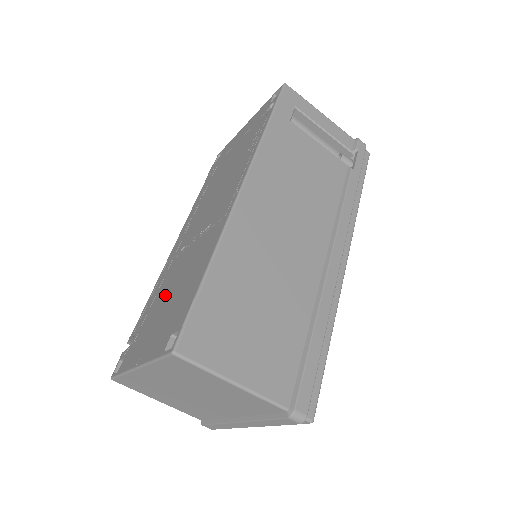
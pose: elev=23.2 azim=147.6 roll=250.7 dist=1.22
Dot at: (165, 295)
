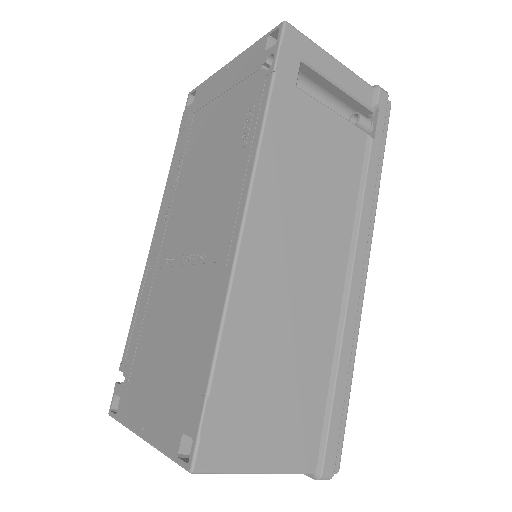
Dot at: (158, 336)
